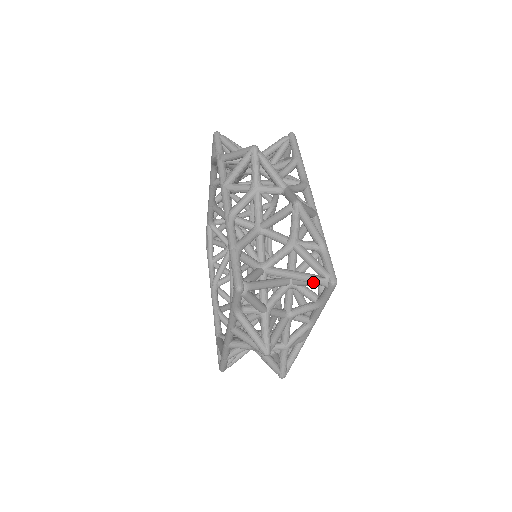
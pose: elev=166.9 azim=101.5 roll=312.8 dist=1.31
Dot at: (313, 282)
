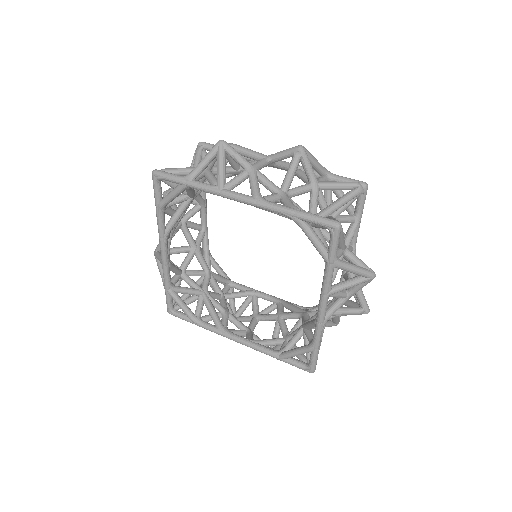
Dot at: occluded
